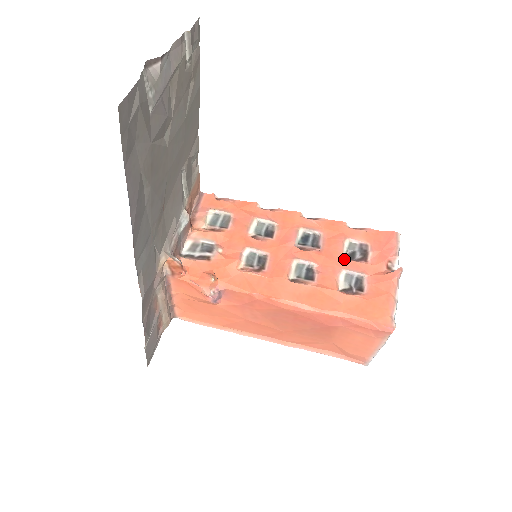
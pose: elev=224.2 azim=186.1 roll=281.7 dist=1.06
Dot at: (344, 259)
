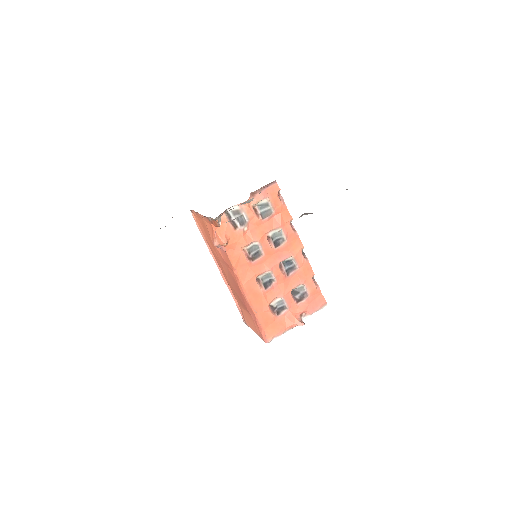
Dot at: (290, 293)
